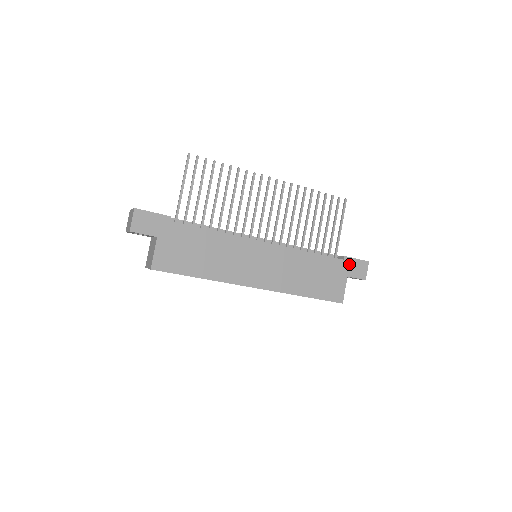
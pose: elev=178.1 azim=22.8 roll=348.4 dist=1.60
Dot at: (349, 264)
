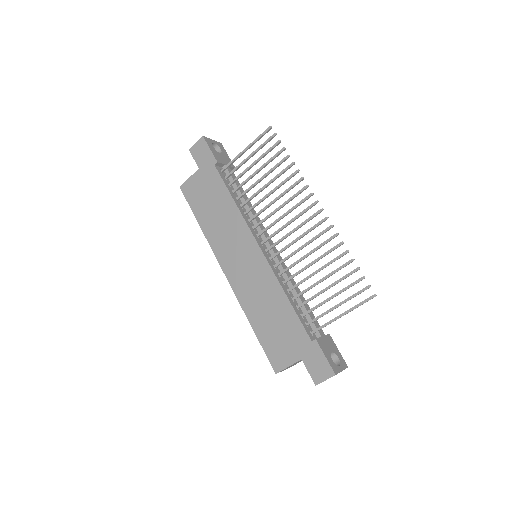
Dot at: (313, 351)
